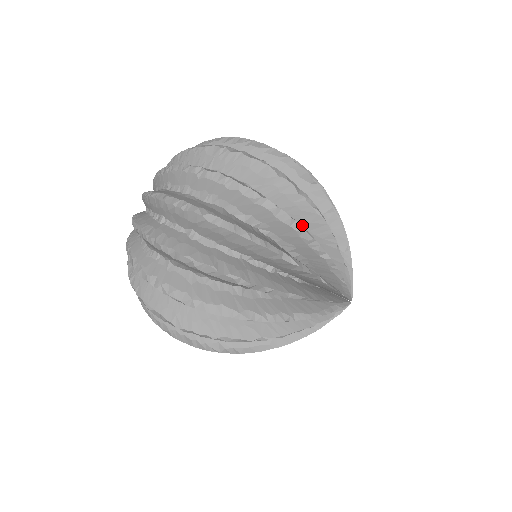
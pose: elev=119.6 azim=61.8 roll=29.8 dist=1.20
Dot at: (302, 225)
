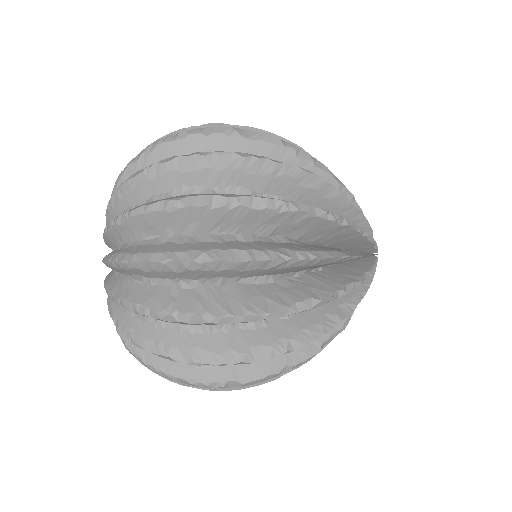
Dot at: occluded
